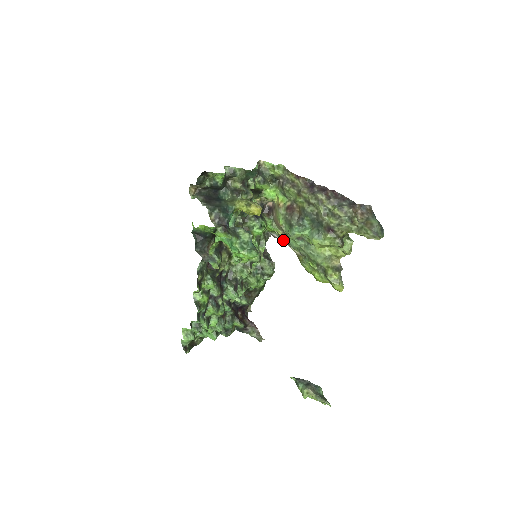
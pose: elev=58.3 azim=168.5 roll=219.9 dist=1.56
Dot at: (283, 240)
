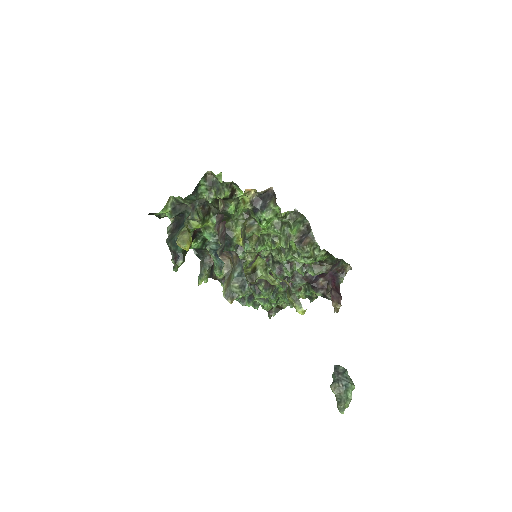
Dot at: occluded
